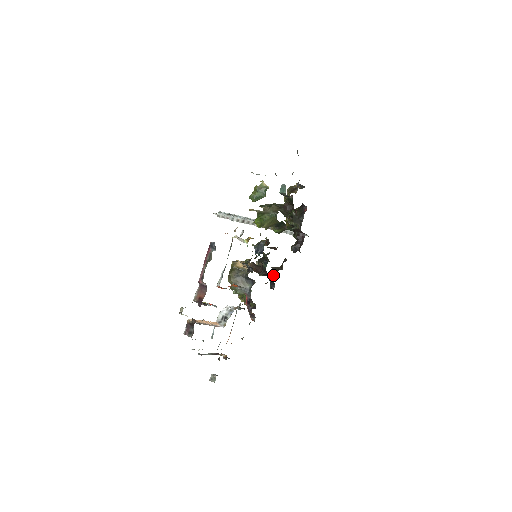
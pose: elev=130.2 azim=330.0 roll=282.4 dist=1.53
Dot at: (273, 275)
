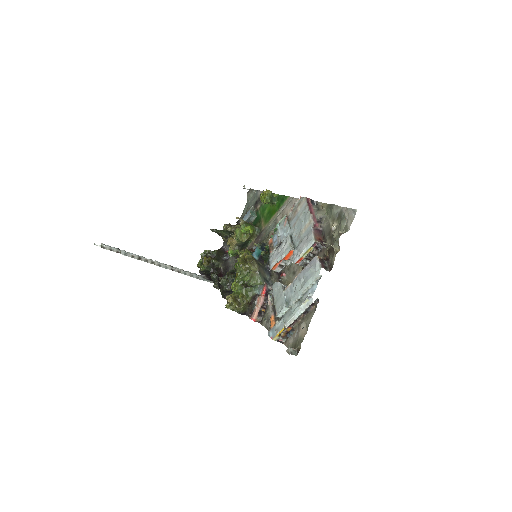
Dot at: occluded
